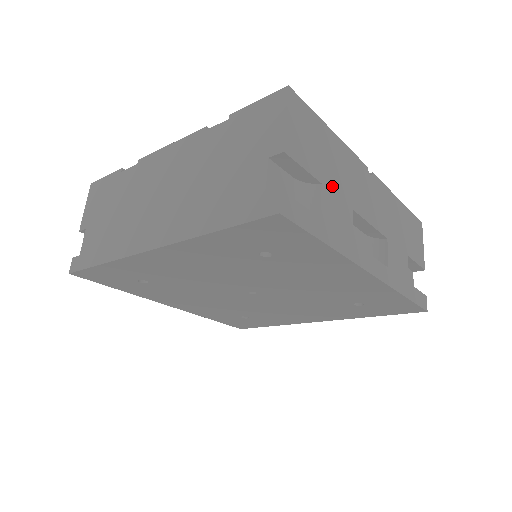
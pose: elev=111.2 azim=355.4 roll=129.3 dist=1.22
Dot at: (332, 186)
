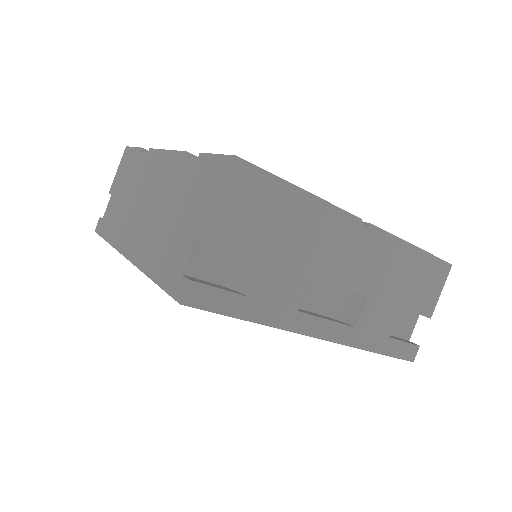
Dot at: (282, 257)
